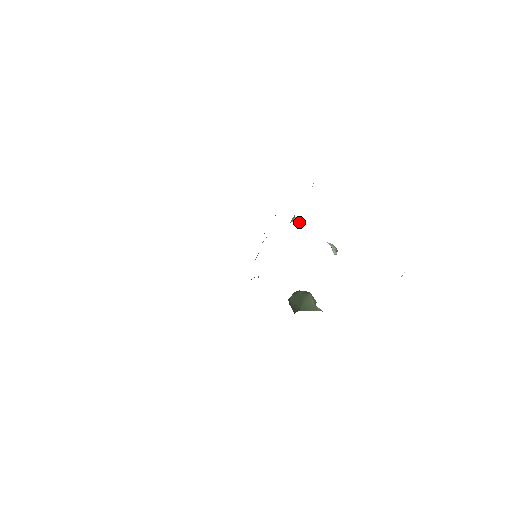
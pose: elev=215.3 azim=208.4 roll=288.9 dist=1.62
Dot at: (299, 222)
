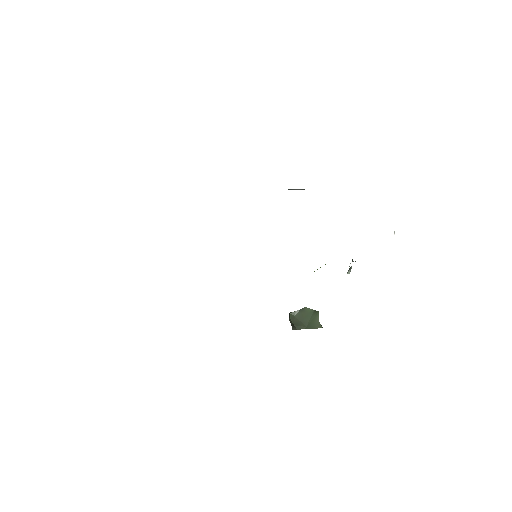
Dot at: occluded
